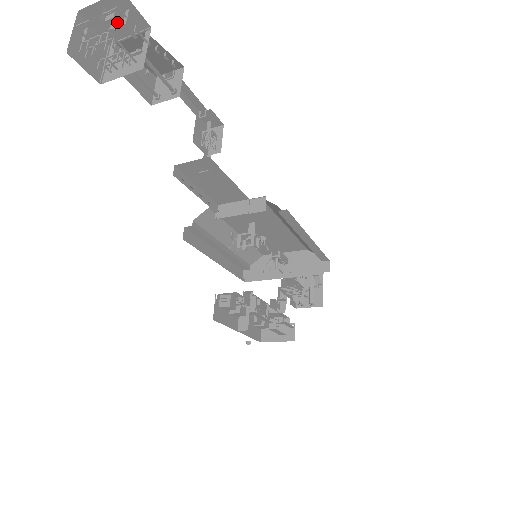
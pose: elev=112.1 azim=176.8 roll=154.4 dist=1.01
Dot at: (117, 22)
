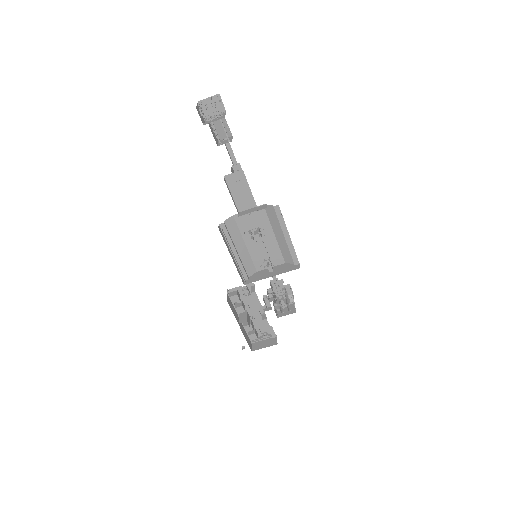
Dot at: occluded
